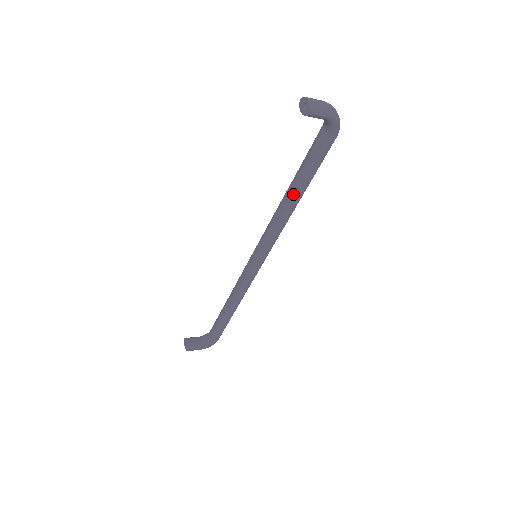
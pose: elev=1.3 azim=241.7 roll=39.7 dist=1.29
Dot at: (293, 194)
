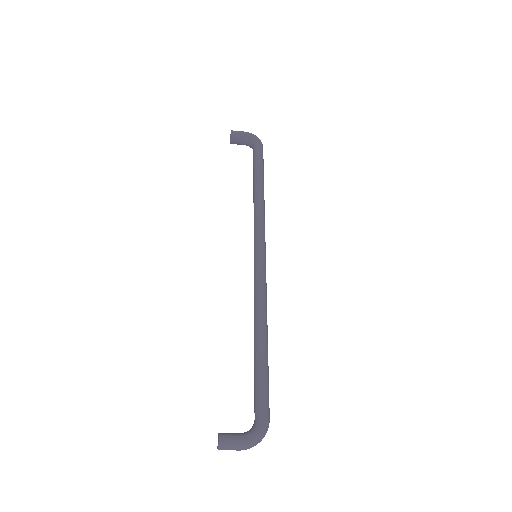
Dot at: (255, 185)
